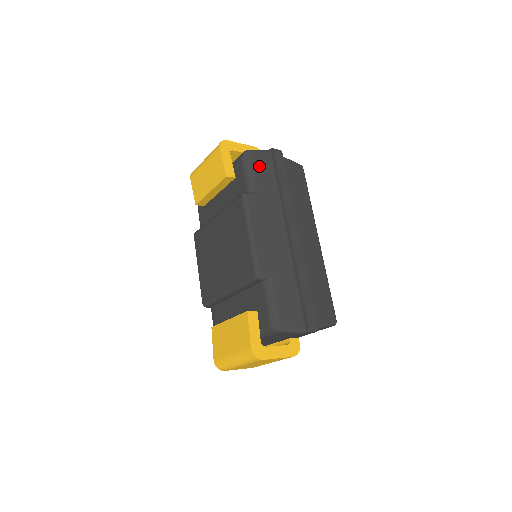
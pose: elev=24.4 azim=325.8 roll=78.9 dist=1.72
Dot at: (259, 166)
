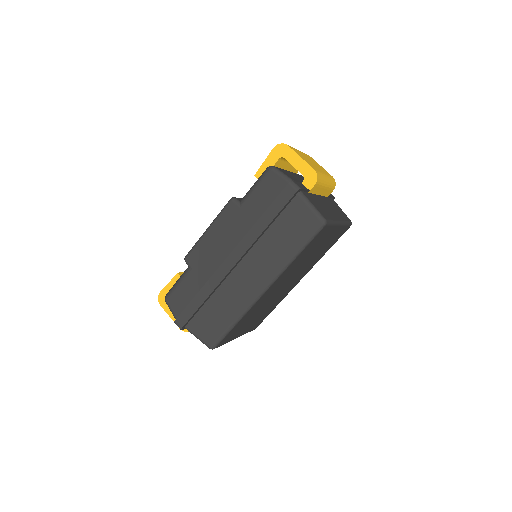
Dot at: (265, 187)
